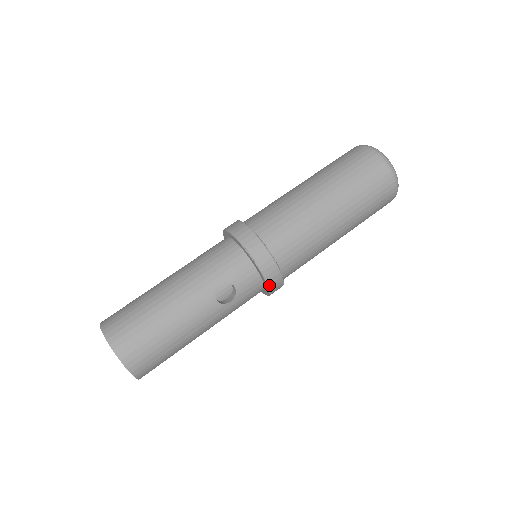
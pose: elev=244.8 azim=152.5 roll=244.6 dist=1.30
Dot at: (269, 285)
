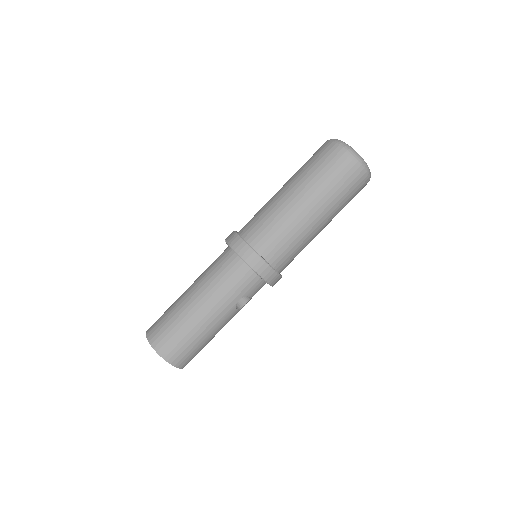
Dot at: occluded
